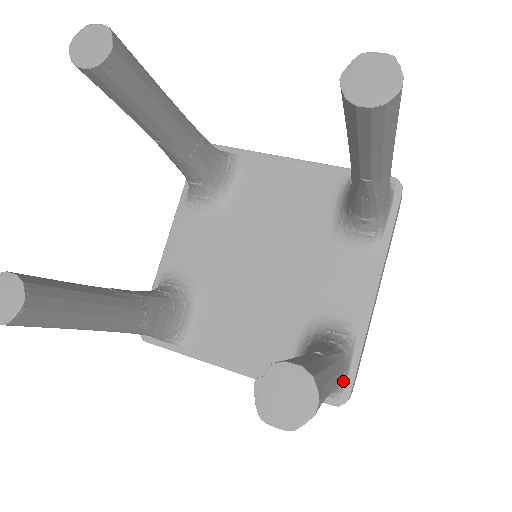
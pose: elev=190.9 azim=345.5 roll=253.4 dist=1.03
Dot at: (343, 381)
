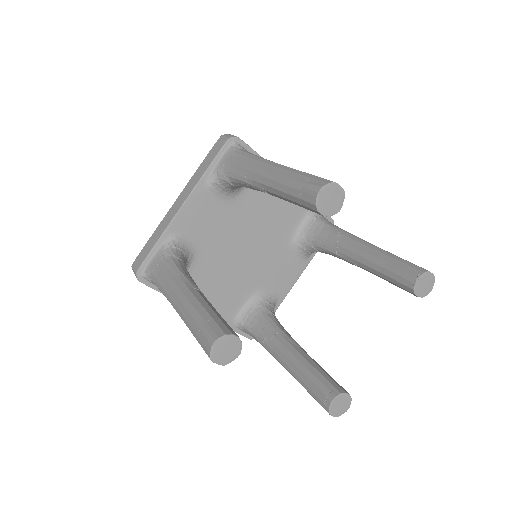
Dot at: occluded
